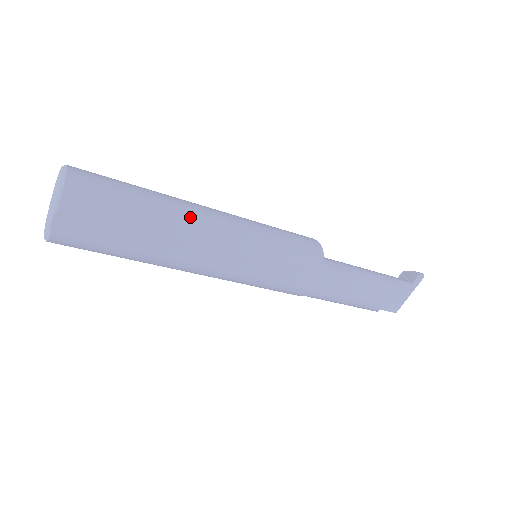
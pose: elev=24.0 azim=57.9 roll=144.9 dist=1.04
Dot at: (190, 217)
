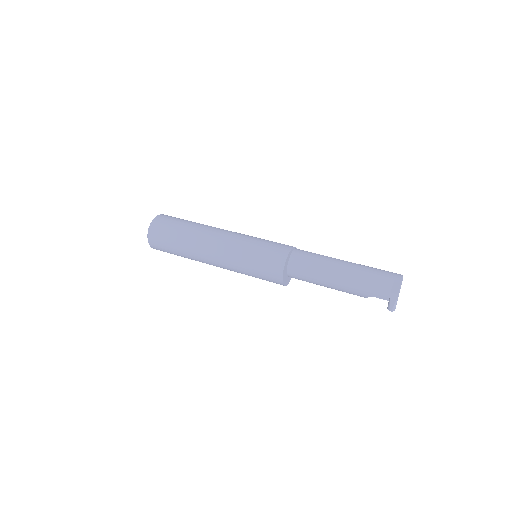
Dot at: occluded
